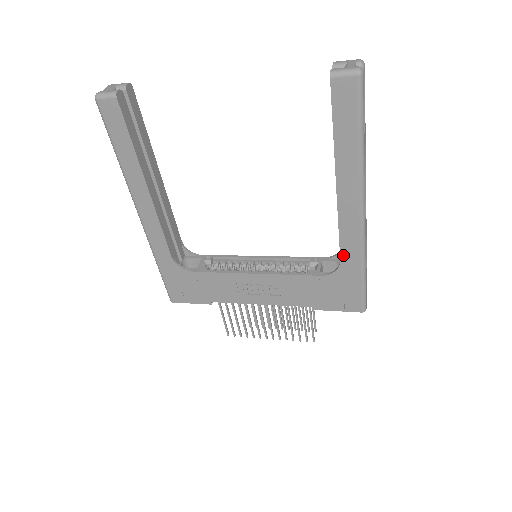
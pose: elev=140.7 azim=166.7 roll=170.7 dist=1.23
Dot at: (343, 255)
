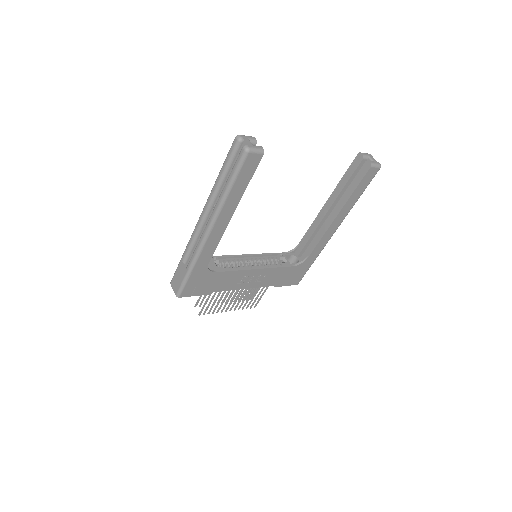
Dot at: (312, 254)
